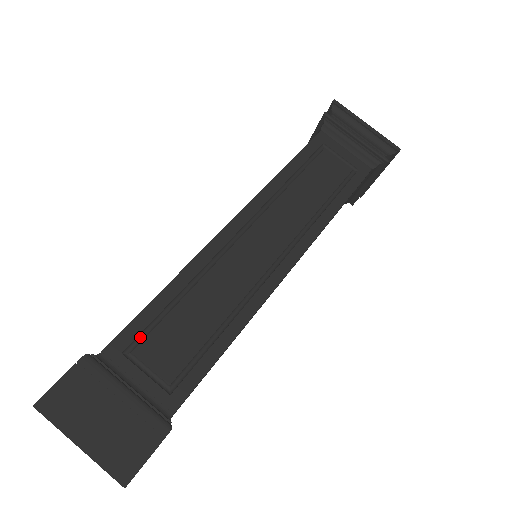
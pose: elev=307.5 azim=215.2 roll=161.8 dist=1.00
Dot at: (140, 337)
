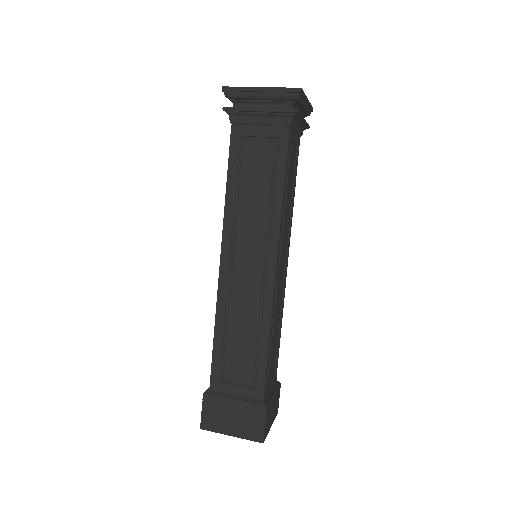
Dot at: (222, 367)
